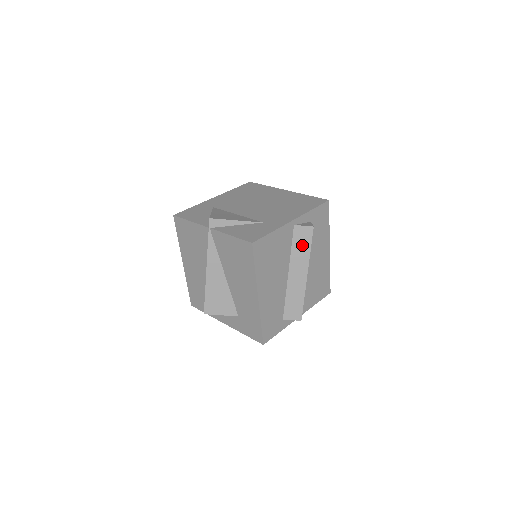
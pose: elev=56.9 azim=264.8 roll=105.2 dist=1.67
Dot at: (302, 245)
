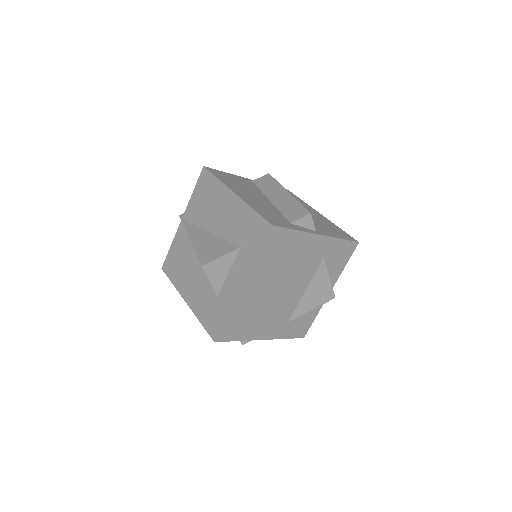
Dot at: (268, 184)
